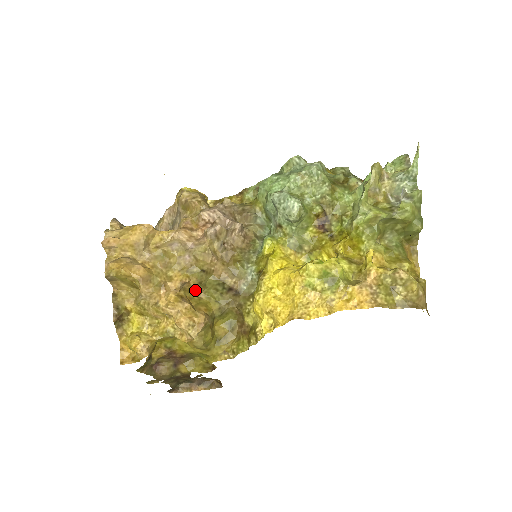
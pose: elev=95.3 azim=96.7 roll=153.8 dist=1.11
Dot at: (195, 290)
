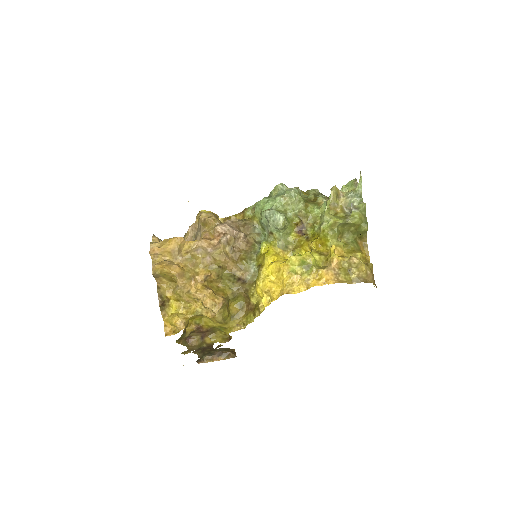
Dot at: (215, 281)
